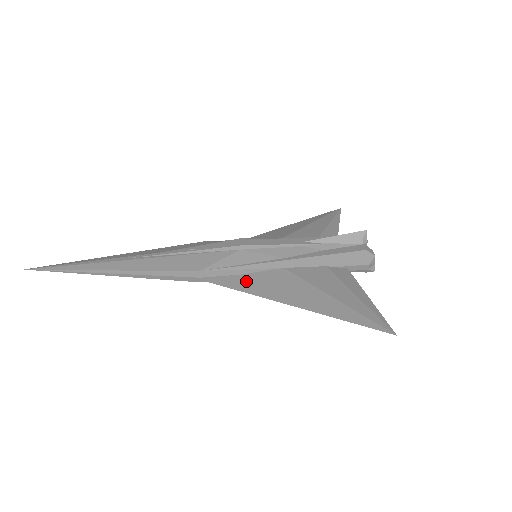
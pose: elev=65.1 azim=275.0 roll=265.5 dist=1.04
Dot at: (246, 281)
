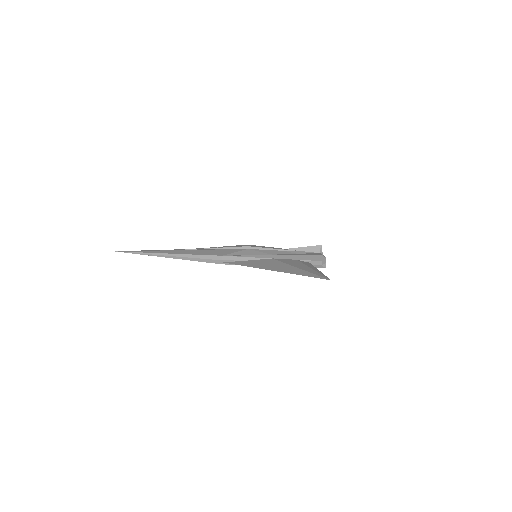
Dot at: (250, 263)
